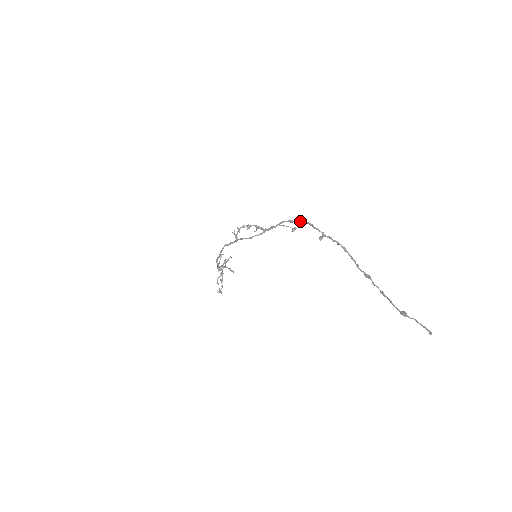
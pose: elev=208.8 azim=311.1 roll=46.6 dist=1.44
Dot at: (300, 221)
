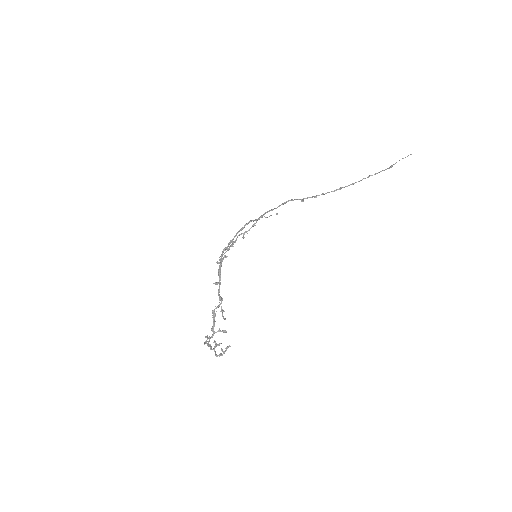
Dot at: (278, 206)
